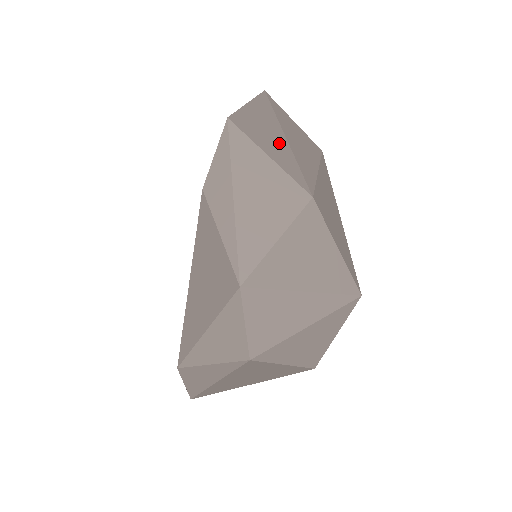
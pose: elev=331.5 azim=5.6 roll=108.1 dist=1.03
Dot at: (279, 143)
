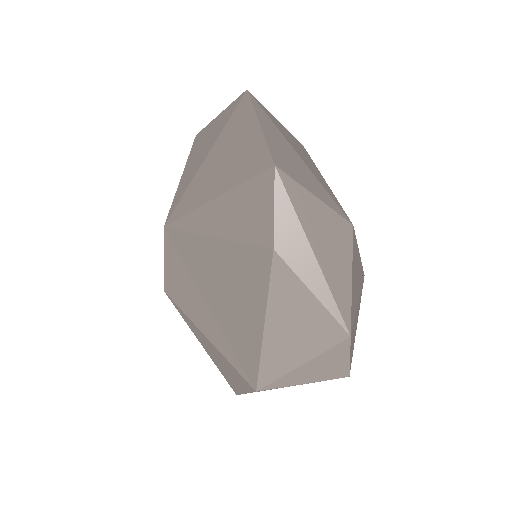
Dot at: (305, 170)
